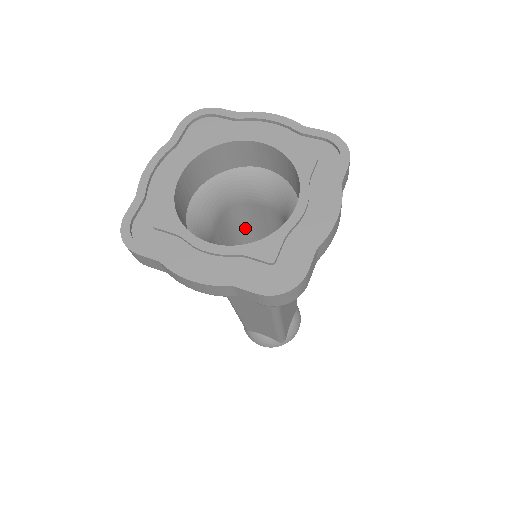
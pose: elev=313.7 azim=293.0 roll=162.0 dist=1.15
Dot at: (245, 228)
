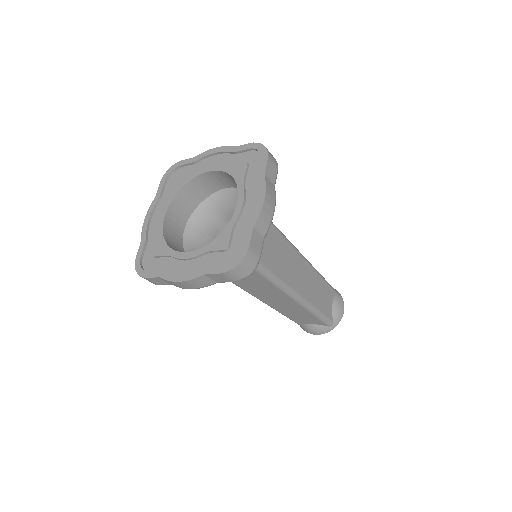
Dot at: occluded
